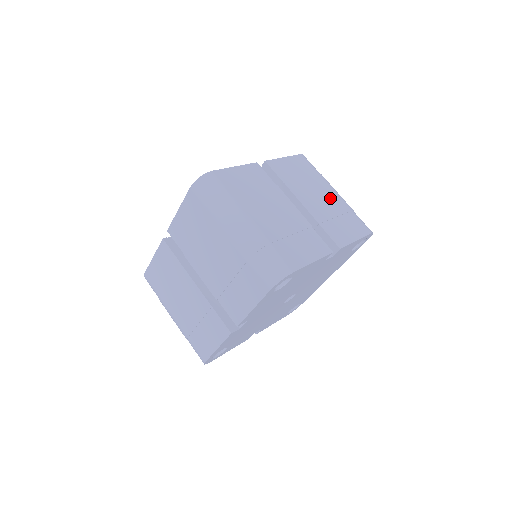
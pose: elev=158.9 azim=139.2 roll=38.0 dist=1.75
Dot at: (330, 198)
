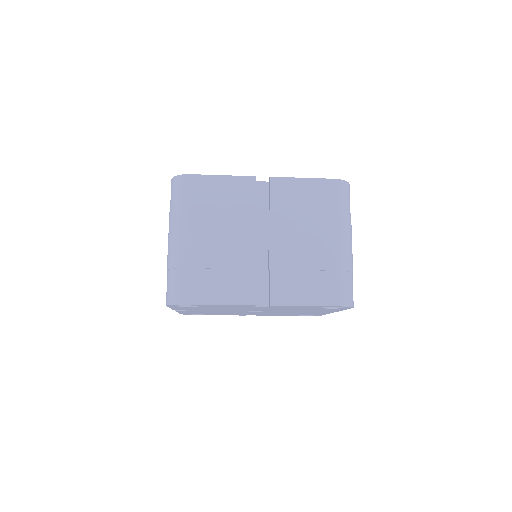
Dot at: (321, 246)
